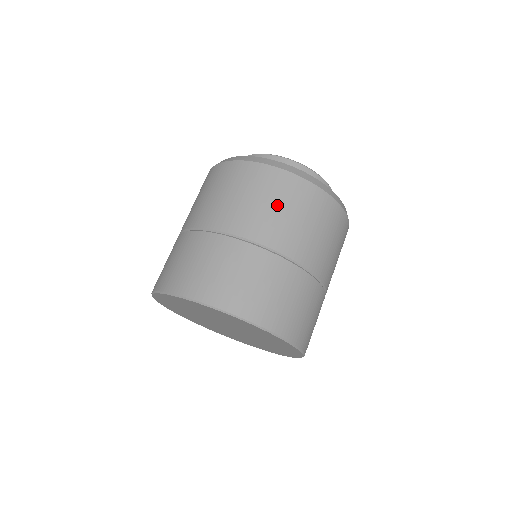
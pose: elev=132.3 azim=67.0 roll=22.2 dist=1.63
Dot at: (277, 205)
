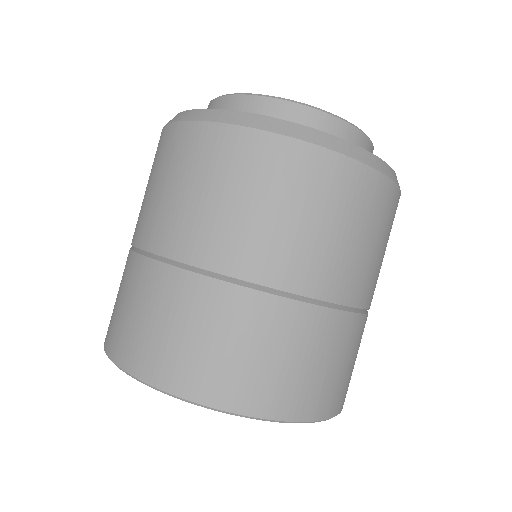
Dot at: (247, 199)
